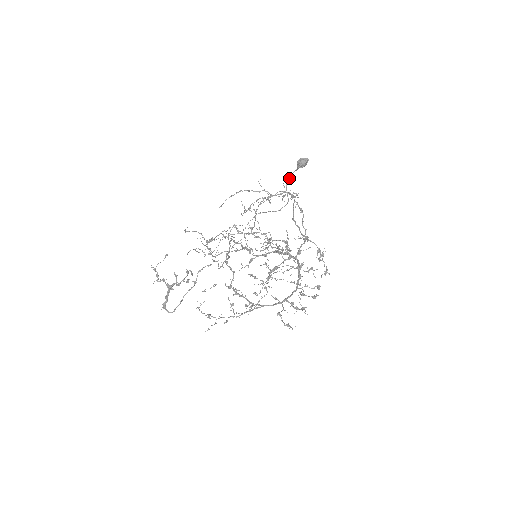
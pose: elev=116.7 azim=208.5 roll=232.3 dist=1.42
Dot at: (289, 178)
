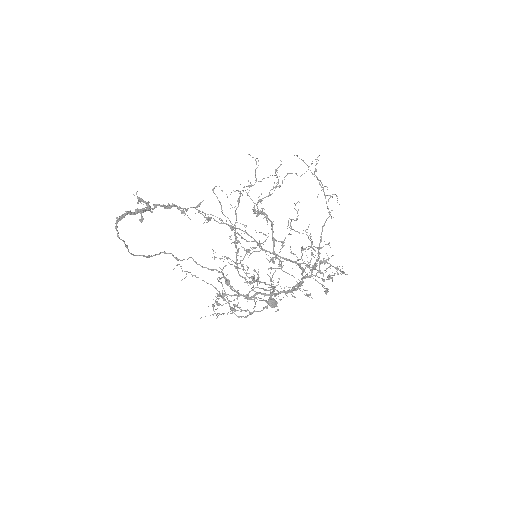
Dot at: (260, 300)
